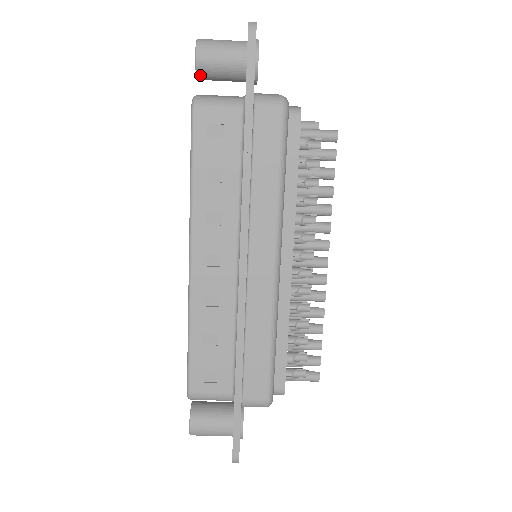
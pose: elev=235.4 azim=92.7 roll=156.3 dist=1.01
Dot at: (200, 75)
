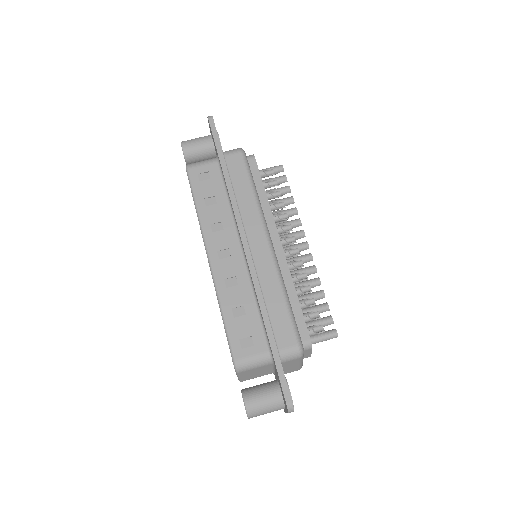
Dot at: (187, 159)
